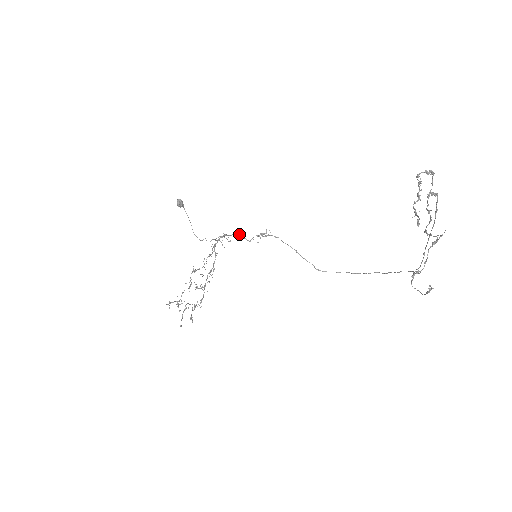
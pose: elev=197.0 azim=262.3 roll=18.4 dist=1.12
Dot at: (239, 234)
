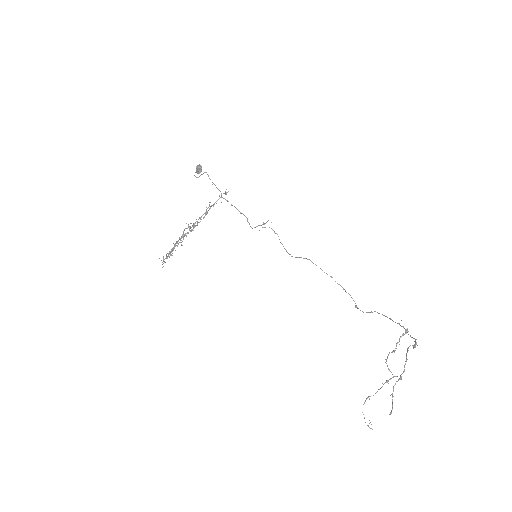
Dot at: (245, 216)
